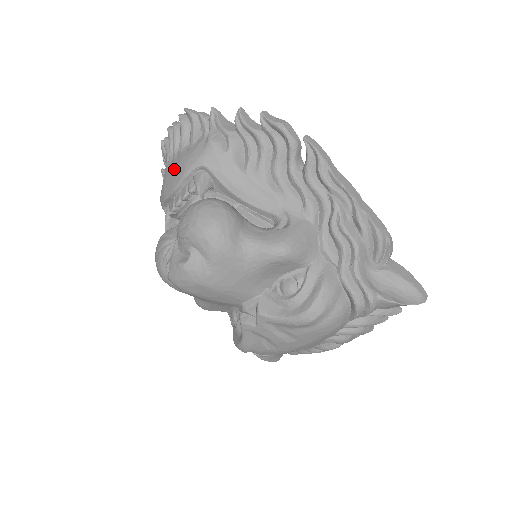
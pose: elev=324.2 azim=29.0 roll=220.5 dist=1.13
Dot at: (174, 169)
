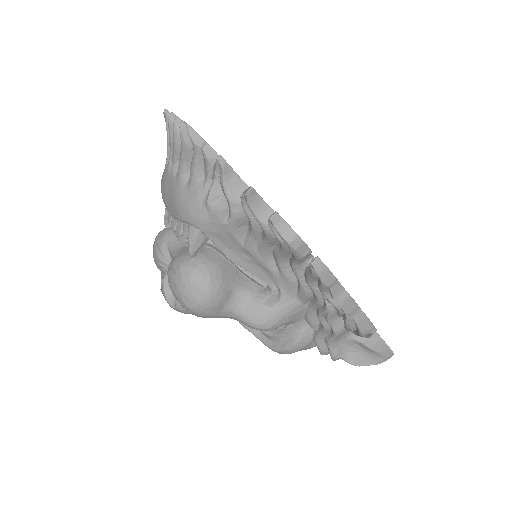
Dot at: (171, 194)
